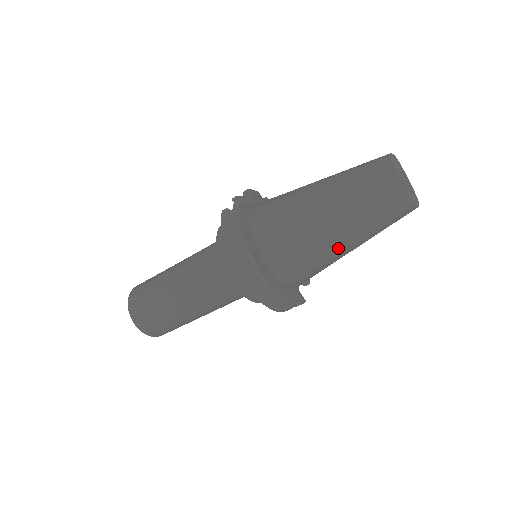
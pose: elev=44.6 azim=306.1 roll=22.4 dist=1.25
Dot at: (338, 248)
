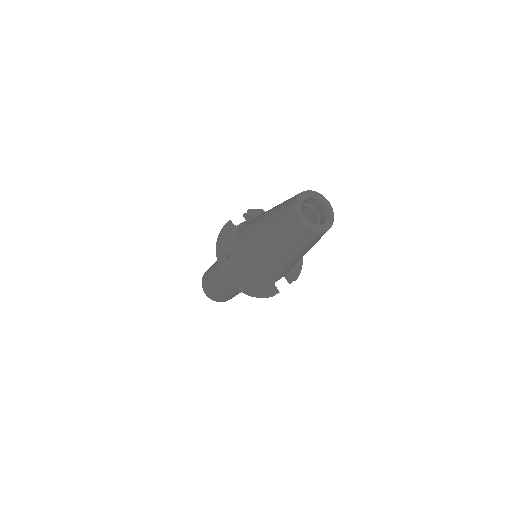
Dot at: (275, 258)
